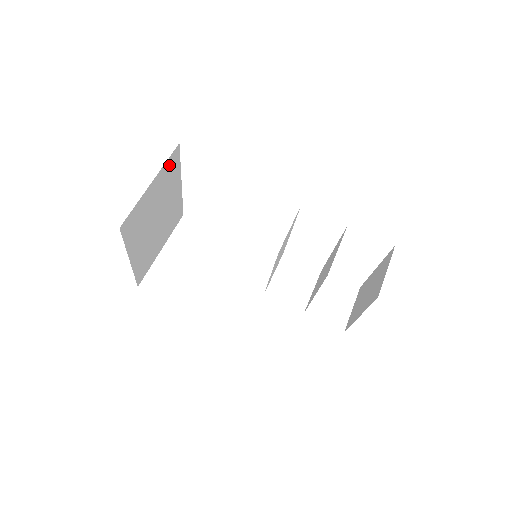
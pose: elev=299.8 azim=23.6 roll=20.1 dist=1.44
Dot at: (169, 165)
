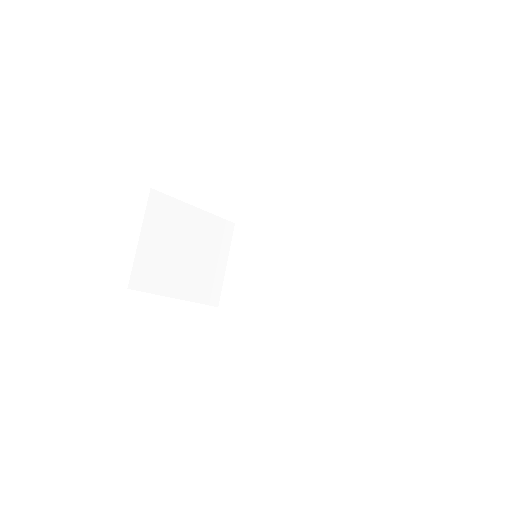
Dot at: occluded
